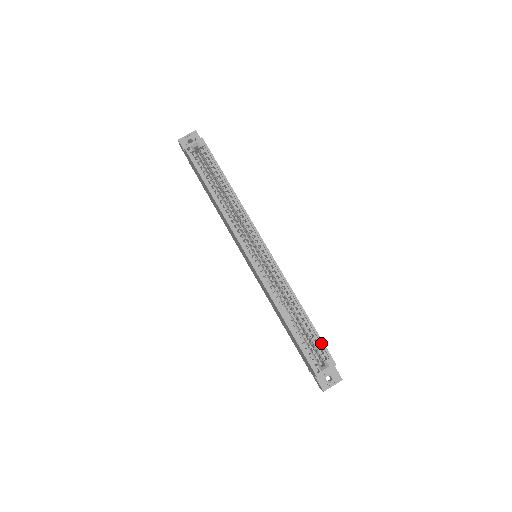
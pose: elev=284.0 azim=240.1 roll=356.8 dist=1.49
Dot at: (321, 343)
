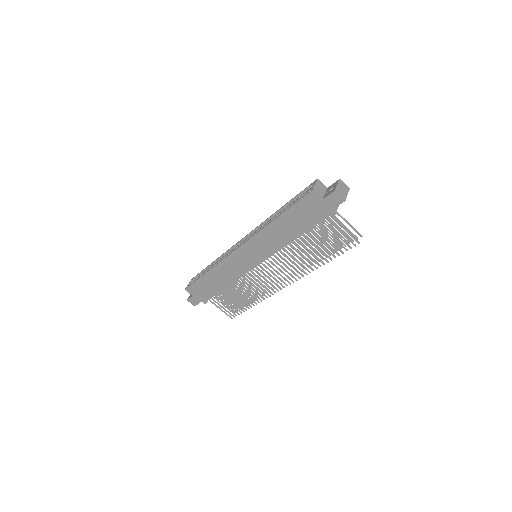
Dot at: (301, 192)
